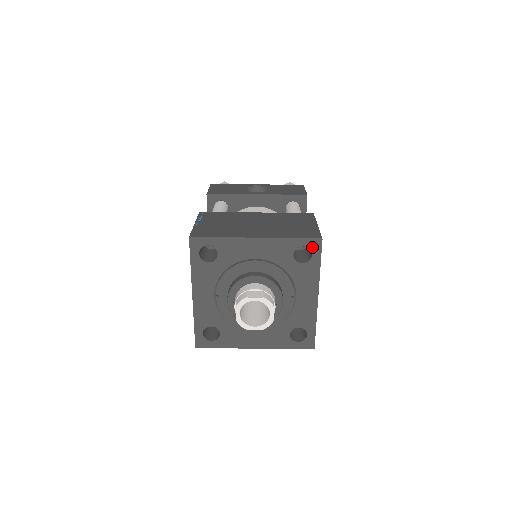
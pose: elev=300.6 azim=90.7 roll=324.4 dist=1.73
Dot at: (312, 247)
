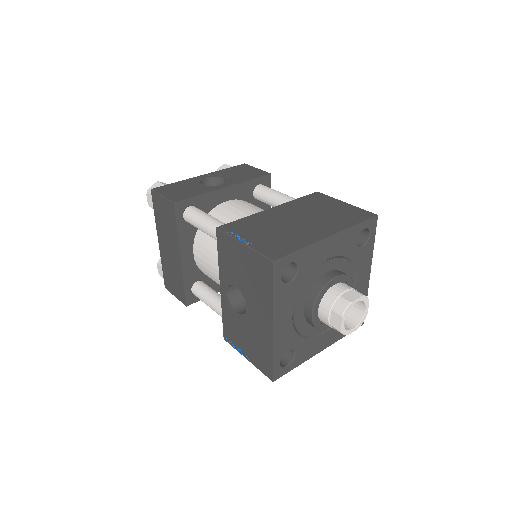
Dot at: (370, 227)
